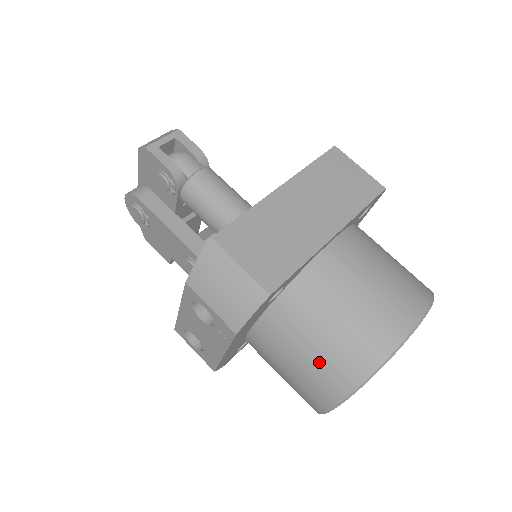
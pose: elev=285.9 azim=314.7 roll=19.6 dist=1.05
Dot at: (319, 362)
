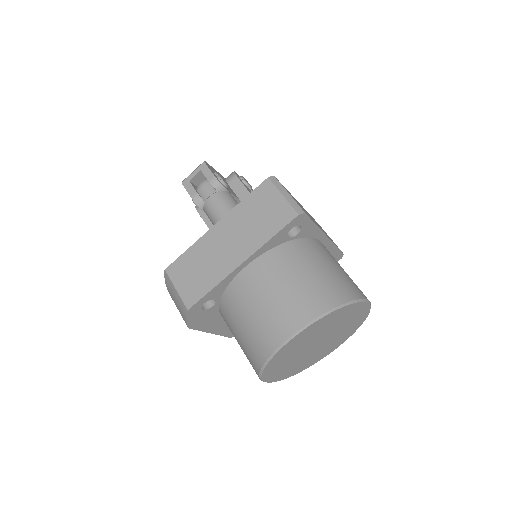
Dot at: (244, 350)
